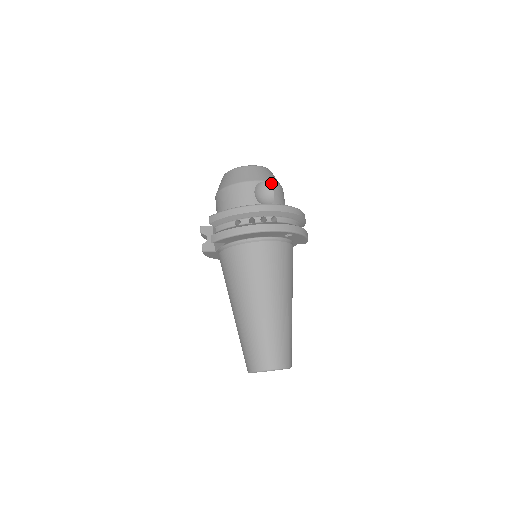
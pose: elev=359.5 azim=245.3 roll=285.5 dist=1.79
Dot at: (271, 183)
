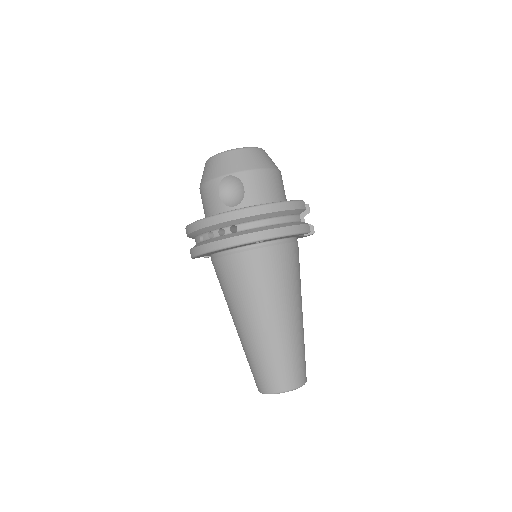
Dot at: (238, 174)
